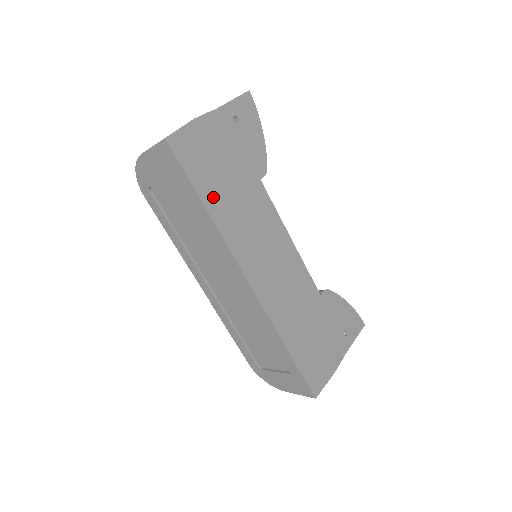
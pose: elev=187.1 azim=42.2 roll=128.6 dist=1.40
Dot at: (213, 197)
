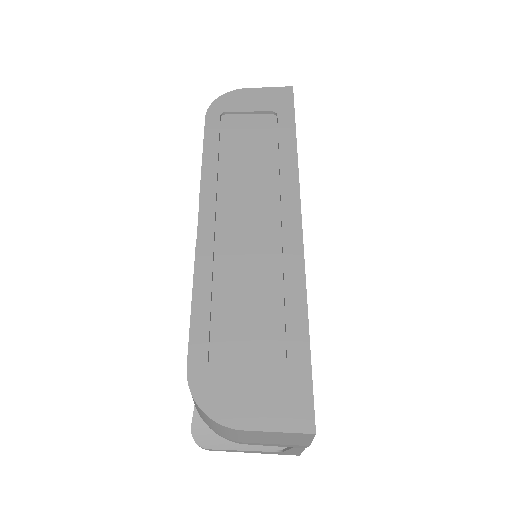
Dot at: occluded
